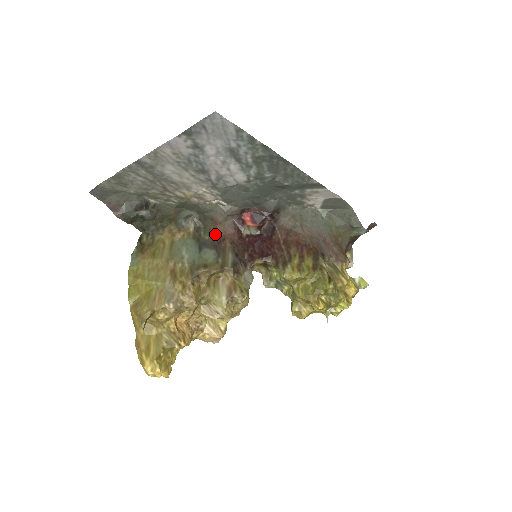
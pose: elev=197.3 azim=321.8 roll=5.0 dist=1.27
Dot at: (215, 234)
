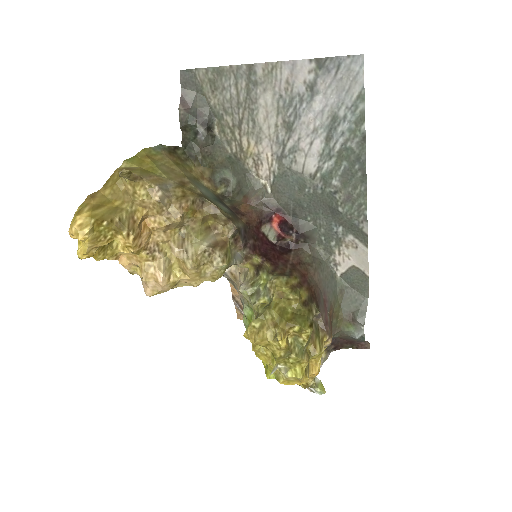
Dot at: (238, 207)
